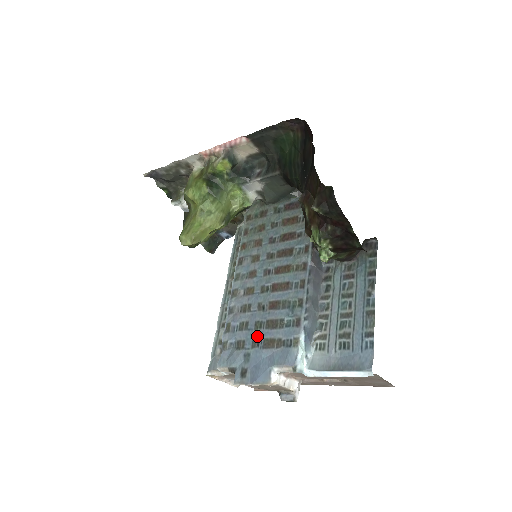
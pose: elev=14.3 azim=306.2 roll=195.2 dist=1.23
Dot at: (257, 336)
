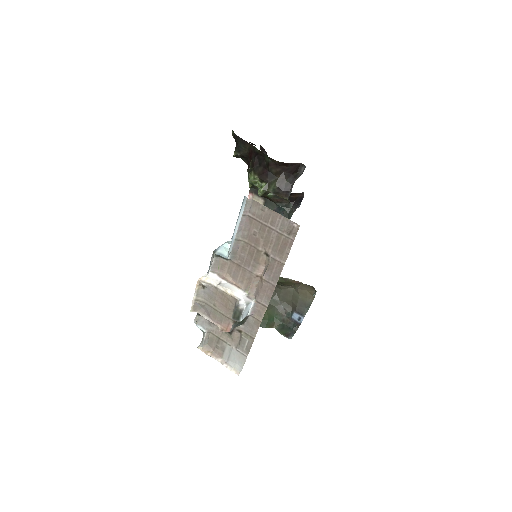
Dot at: occluded
